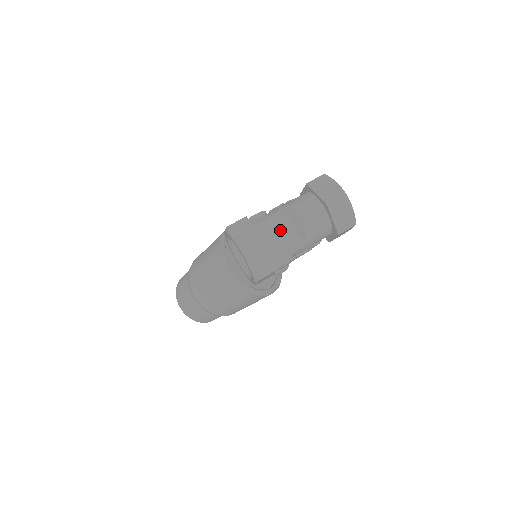
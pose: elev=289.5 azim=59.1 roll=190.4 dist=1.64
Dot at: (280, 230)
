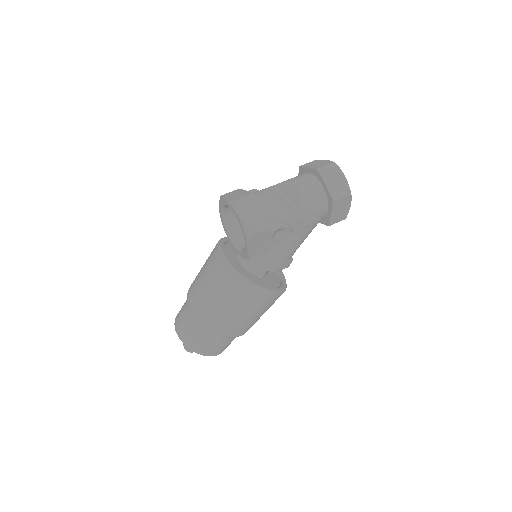
Dot at: (273, 196)
